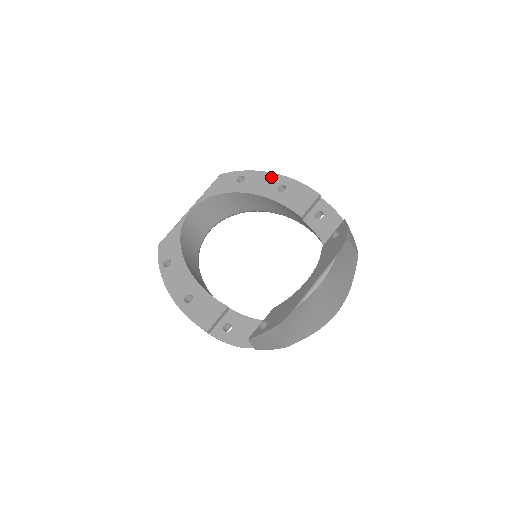
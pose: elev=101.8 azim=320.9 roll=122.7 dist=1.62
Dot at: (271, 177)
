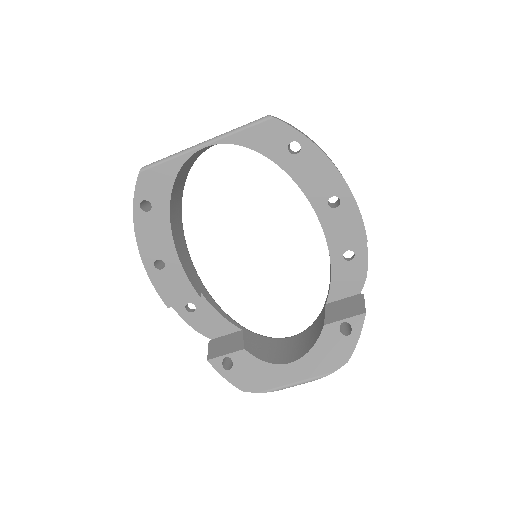
Dot at: (333, 176)
